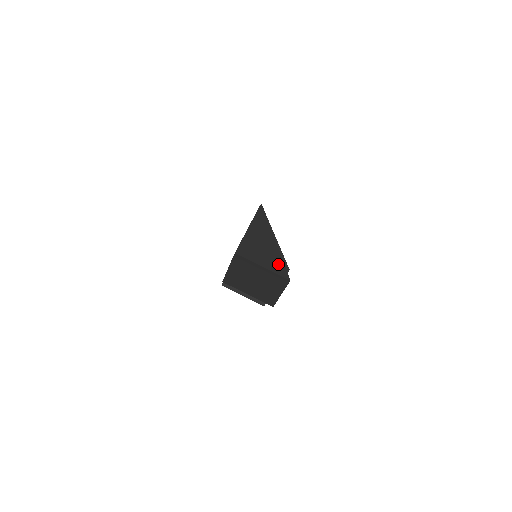
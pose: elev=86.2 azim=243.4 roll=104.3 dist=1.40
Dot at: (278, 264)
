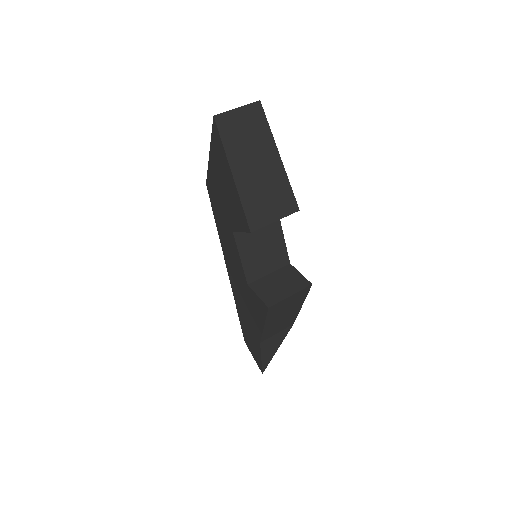
Dot at: occluded
